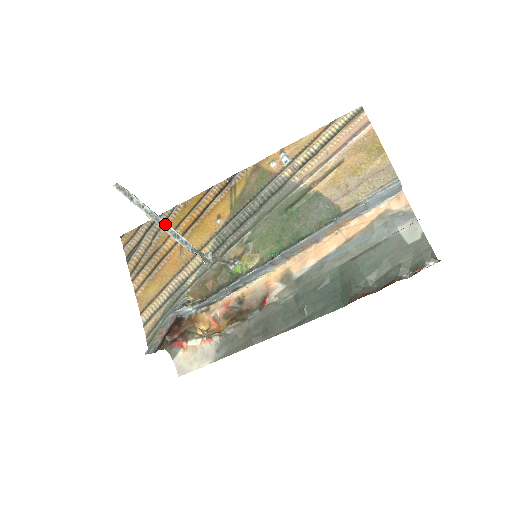
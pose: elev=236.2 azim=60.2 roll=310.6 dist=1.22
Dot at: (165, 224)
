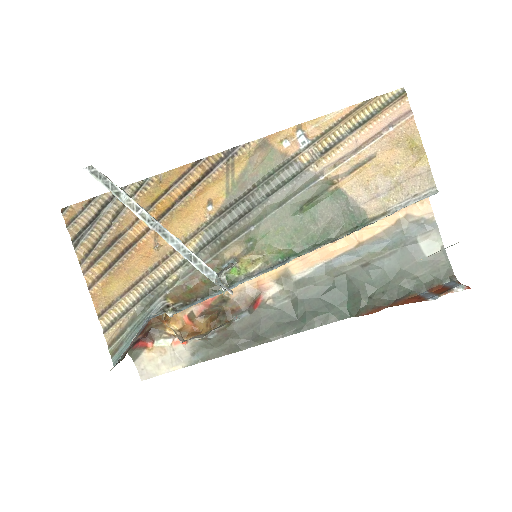
Dot at: (174, 239)
